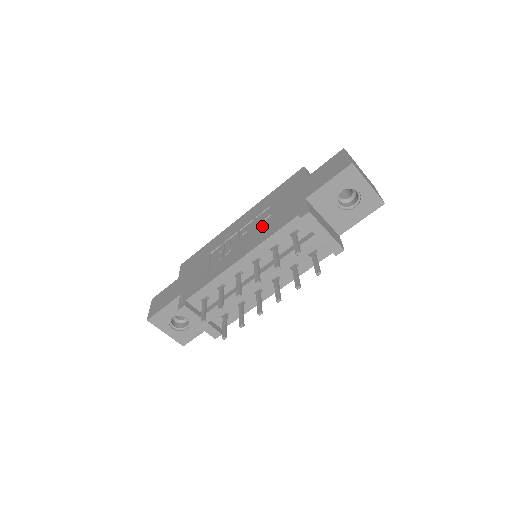
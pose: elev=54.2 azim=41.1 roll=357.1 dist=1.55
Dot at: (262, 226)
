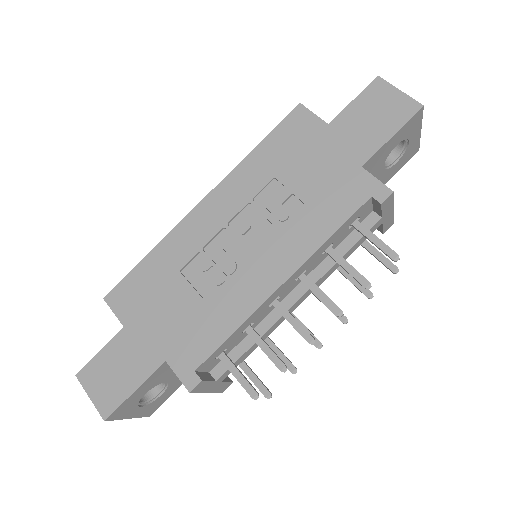
Dot at: (288, 217)
